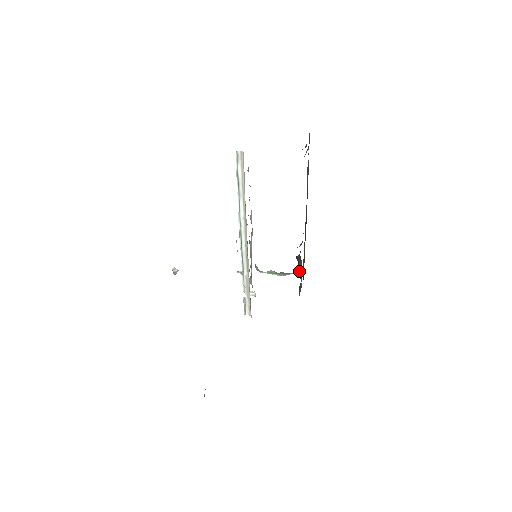
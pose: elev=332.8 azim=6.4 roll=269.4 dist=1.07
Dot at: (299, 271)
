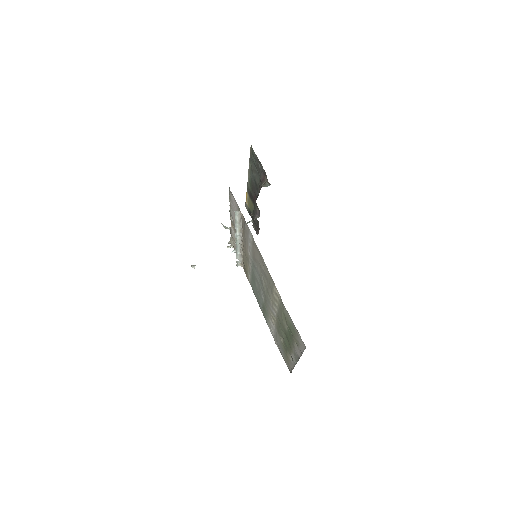
Dot at: (254, 221)
